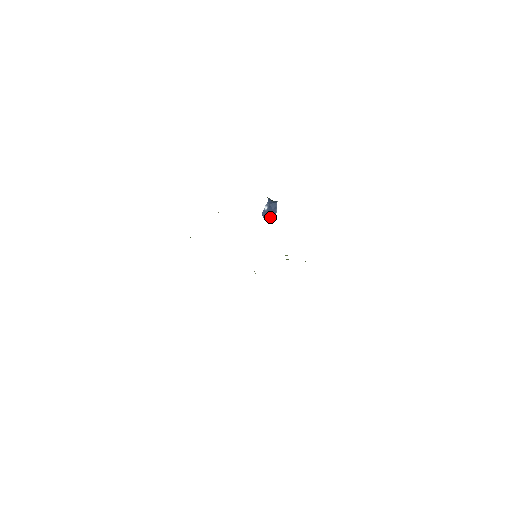
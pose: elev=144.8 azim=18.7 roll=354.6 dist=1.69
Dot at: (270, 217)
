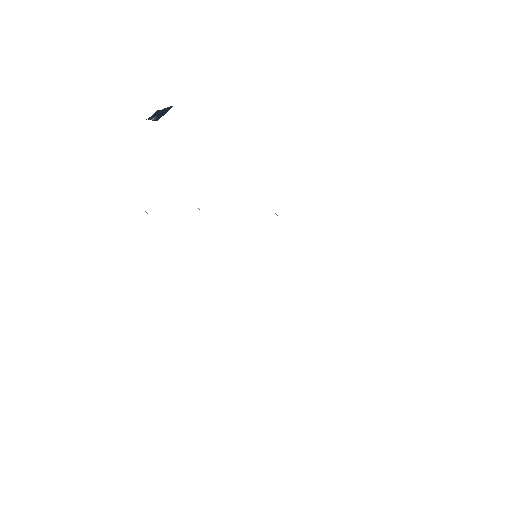
Dot at: (168, 110)
